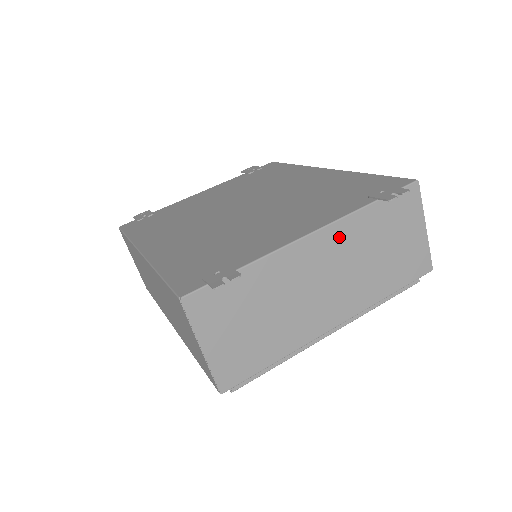
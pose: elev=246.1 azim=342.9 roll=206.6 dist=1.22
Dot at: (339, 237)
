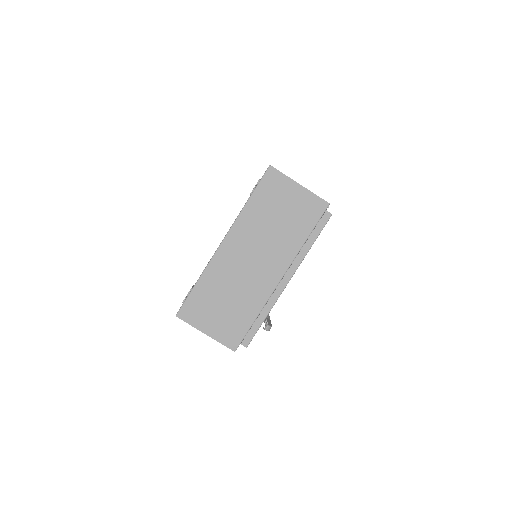
Dot at: (241, 232)
